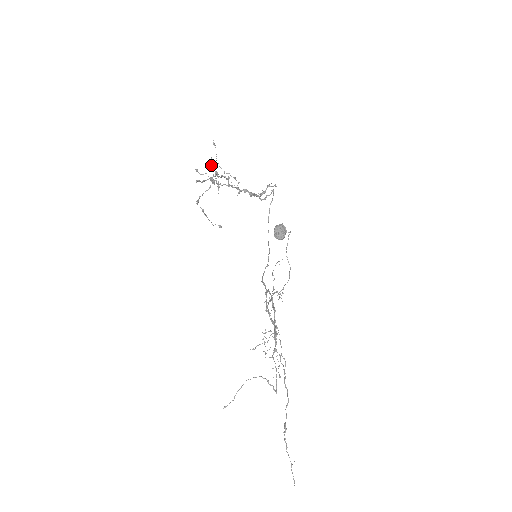
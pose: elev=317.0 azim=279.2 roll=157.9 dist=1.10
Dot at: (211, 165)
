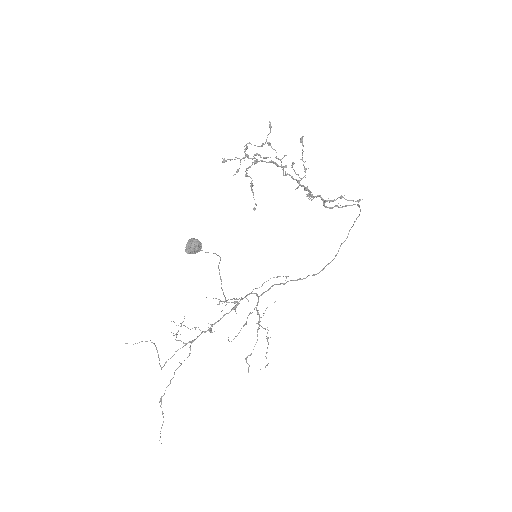
Dot at: occluded
